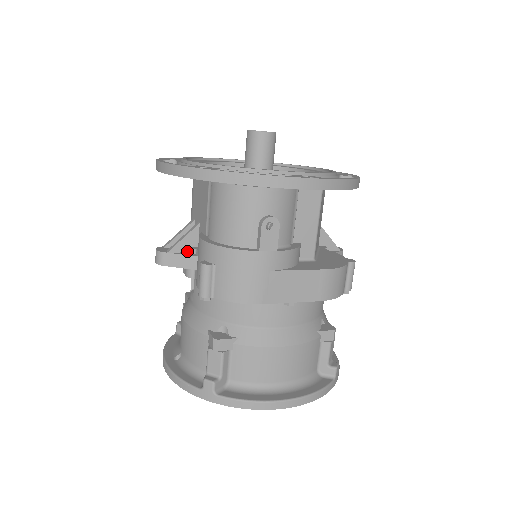
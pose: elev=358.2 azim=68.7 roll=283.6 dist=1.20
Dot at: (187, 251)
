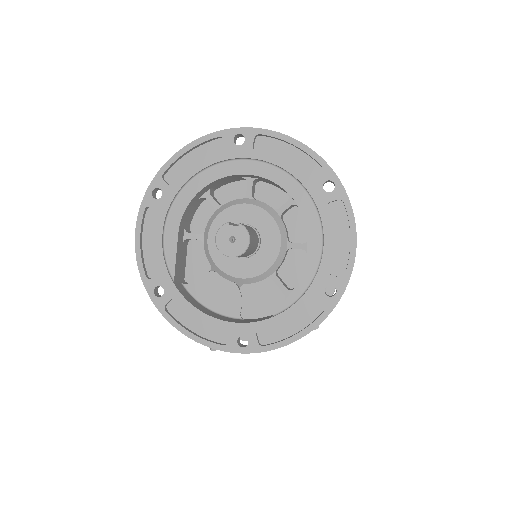
Dot at: occluded
